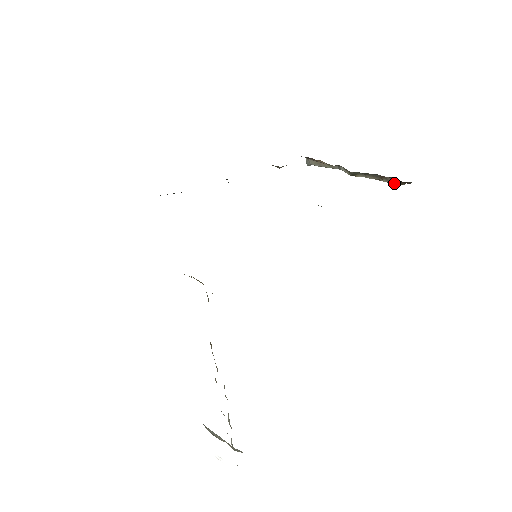
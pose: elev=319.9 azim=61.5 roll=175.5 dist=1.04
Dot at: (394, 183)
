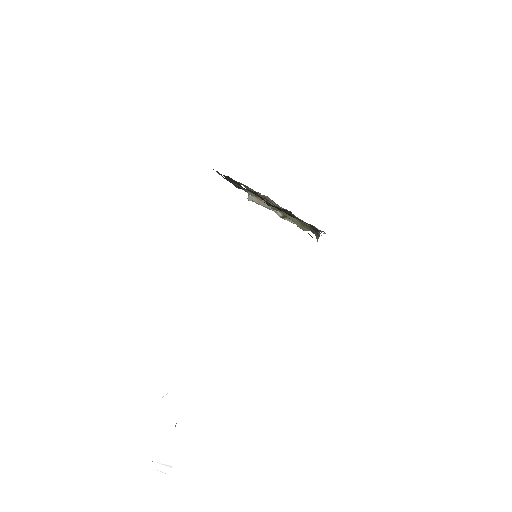
Dot at: occluded
